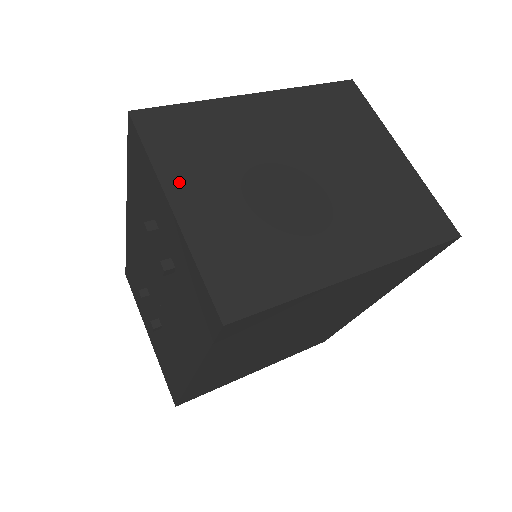
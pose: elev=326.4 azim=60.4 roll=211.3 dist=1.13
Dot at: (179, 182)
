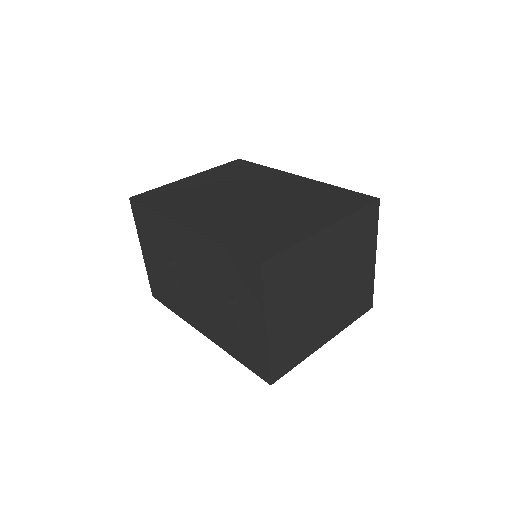
Dot at: (273, 312)
